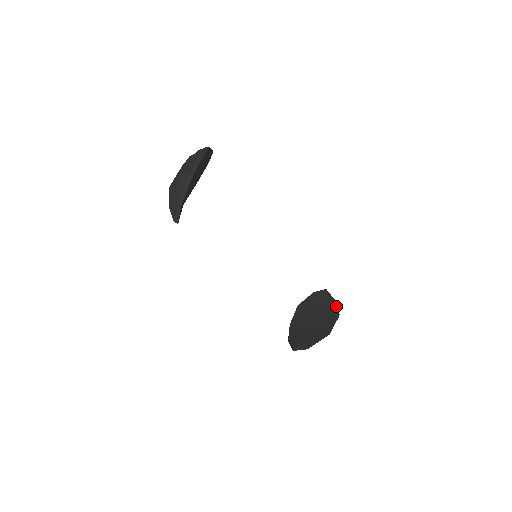
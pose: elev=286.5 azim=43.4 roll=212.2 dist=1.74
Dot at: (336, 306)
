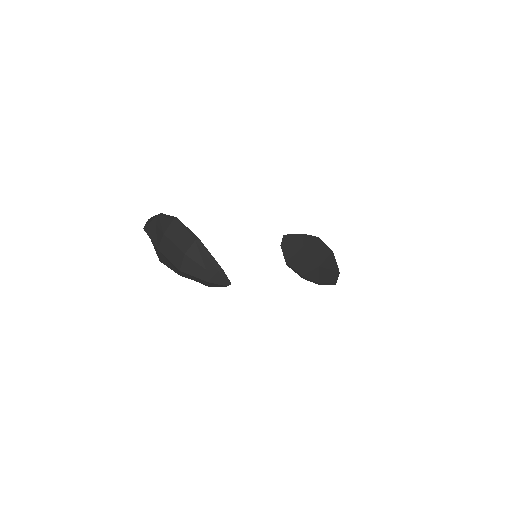
Dot at: (307, 236)
